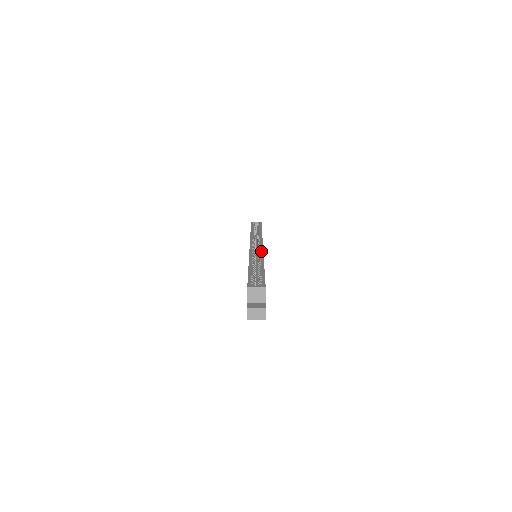
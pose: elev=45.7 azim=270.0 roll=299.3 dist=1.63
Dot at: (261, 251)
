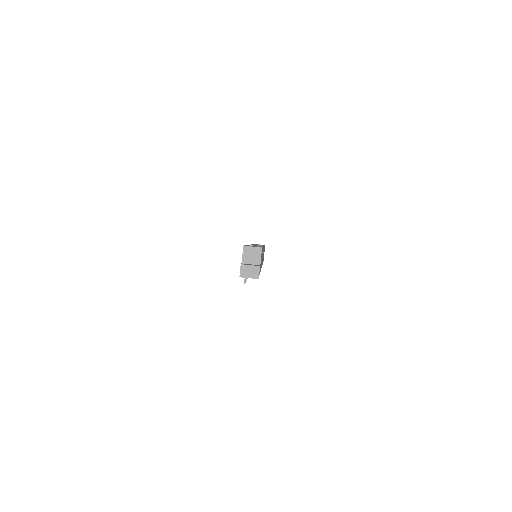
Dot at: occluded
